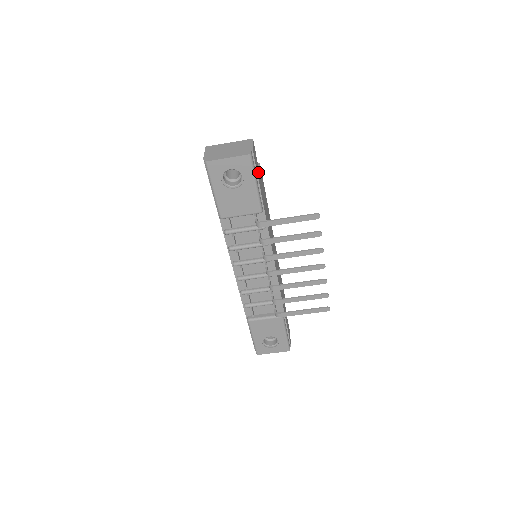
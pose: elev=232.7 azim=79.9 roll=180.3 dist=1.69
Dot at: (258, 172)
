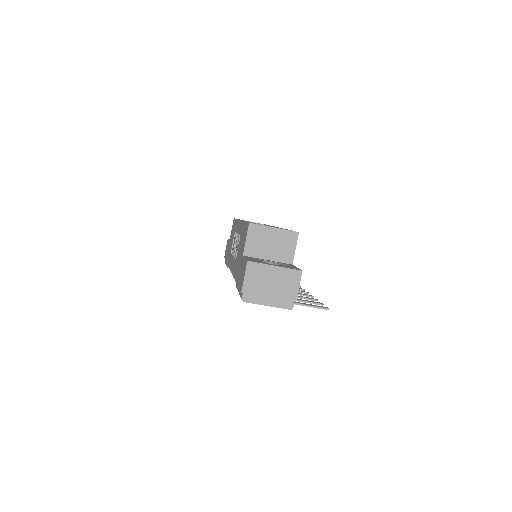
Dot at: occluded
